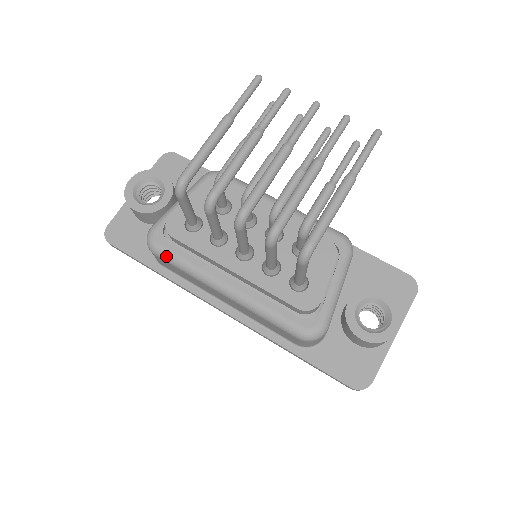
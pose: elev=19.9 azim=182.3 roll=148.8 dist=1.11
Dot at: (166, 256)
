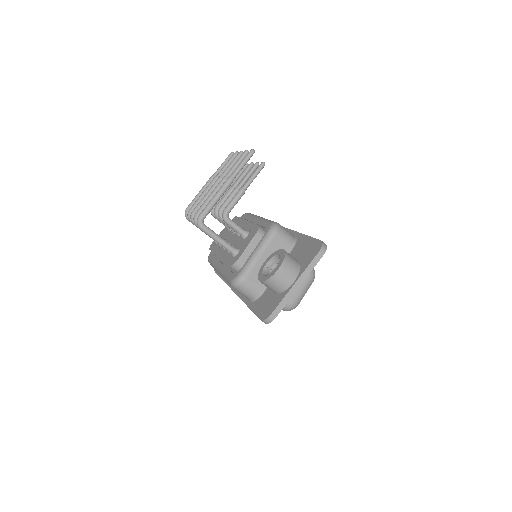
Dot at: (210, 262)
